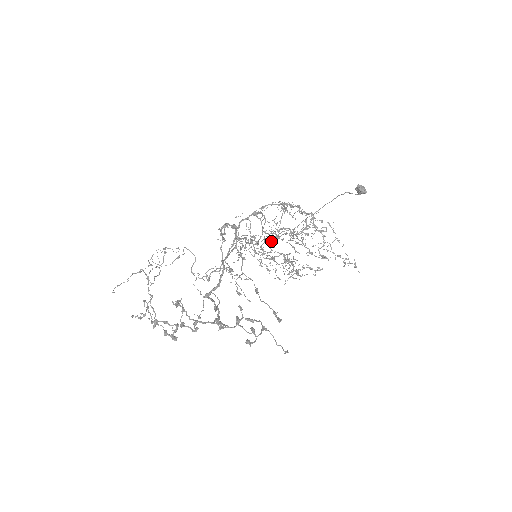
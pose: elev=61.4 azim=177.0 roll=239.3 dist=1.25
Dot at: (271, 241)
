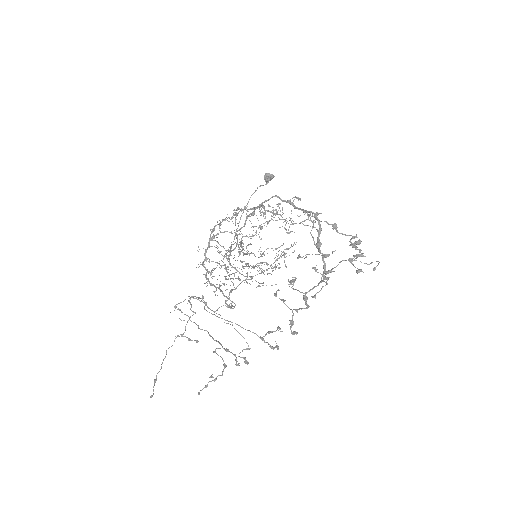
Dot at: occluded
